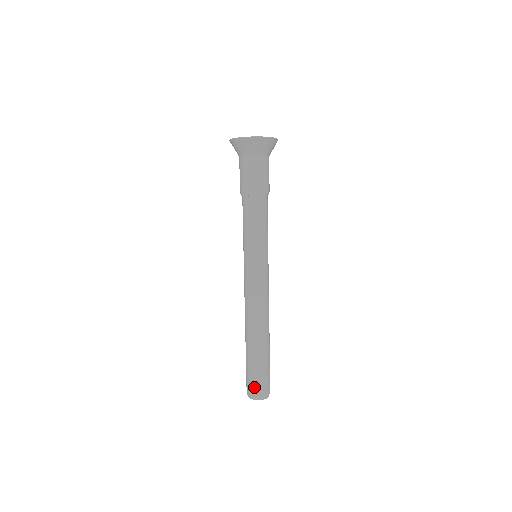
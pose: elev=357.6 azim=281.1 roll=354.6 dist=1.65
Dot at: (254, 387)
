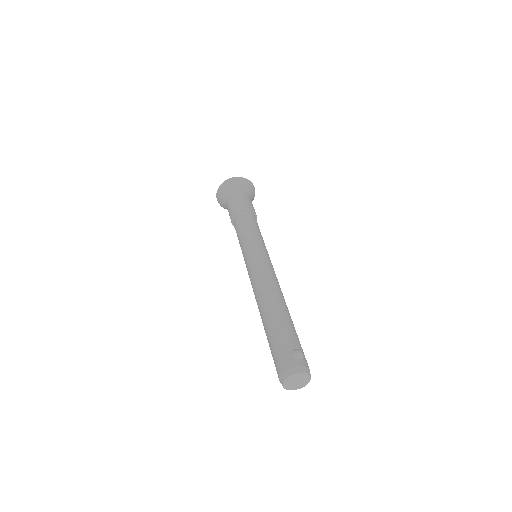
Dot at: (299, 352)
